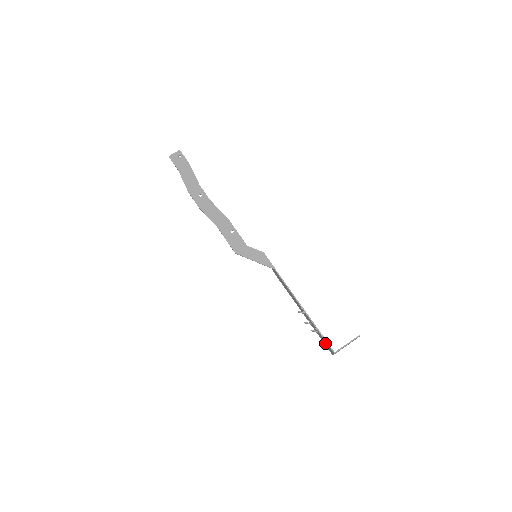
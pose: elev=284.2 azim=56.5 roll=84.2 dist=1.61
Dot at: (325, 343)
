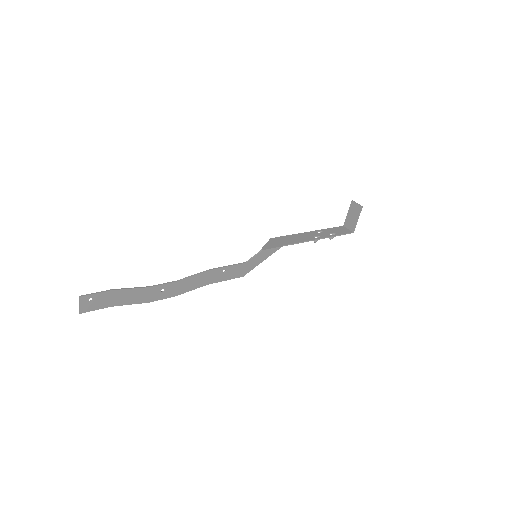
Dot at: (339, 231)
